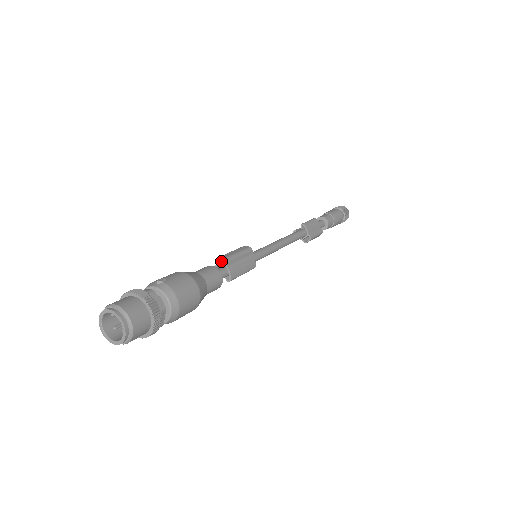
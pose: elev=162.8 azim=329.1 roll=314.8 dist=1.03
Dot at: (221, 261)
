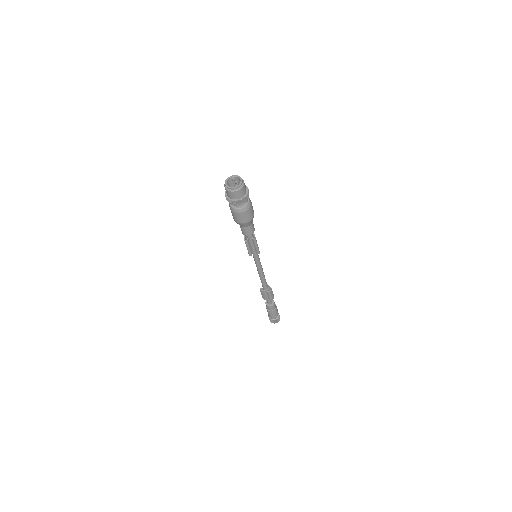
Dot at: occluded
